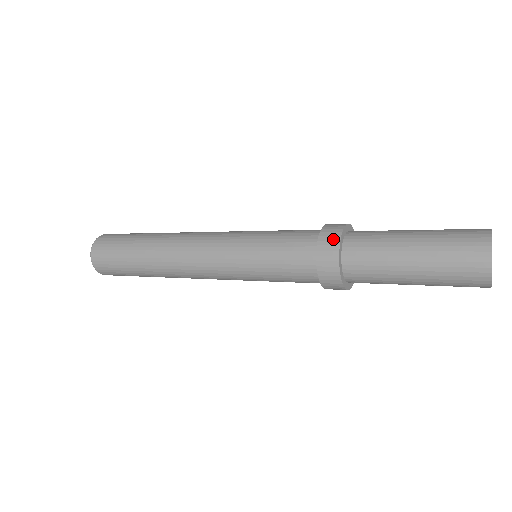
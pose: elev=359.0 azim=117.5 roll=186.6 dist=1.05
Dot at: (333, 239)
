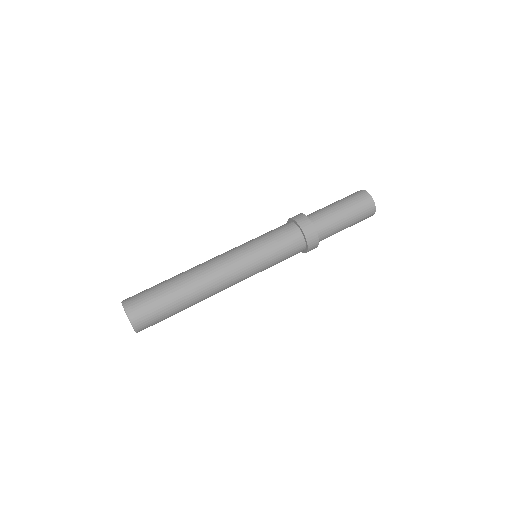
Dot at: (312, 232)
